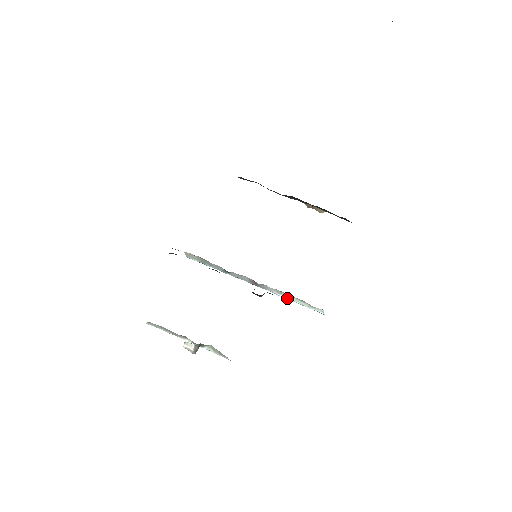
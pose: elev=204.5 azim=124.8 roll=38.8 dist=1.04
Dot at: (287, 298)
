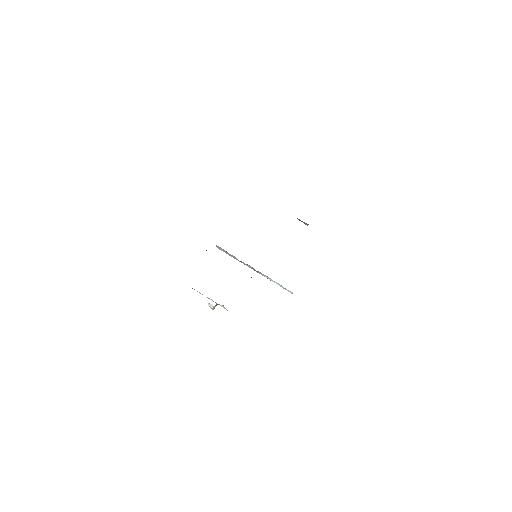
Dot at: (272, 281)
